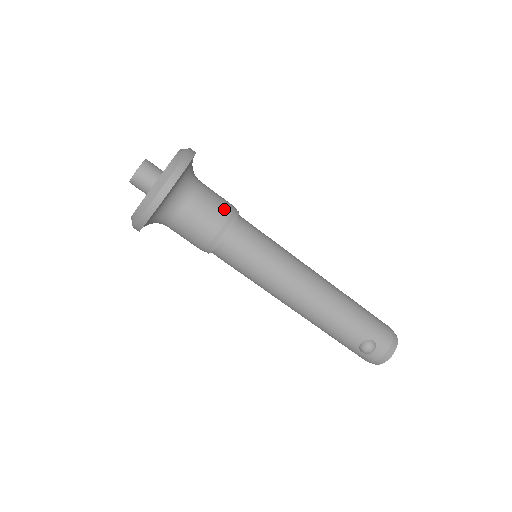
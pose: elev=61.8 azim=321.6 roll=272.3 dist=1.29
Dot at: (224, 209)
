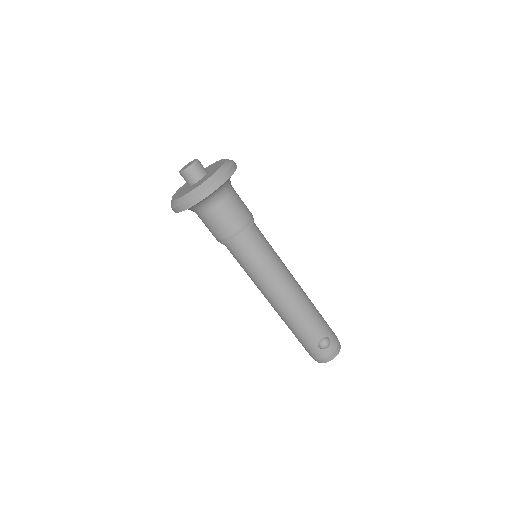
Dot at: (248, 210)
